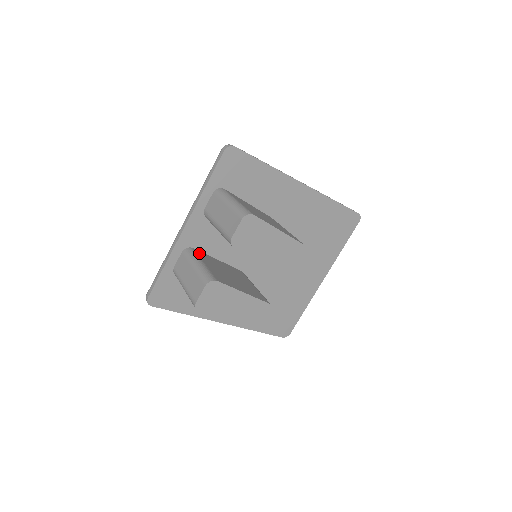
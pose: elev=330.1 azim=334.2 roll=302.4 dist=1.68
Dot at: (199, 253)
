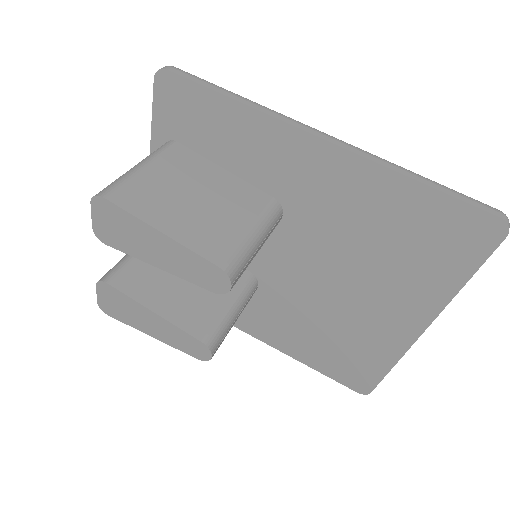
Dot at: occluded
